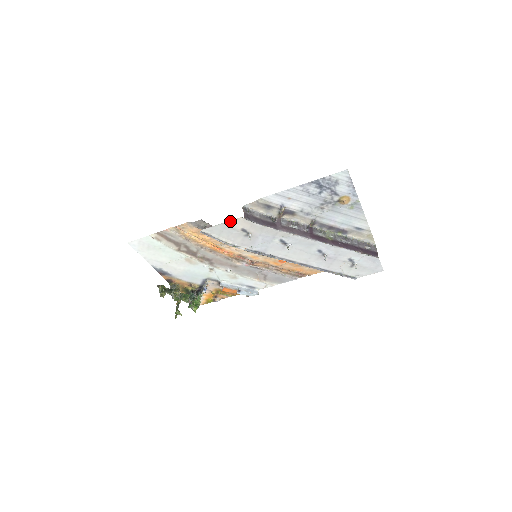
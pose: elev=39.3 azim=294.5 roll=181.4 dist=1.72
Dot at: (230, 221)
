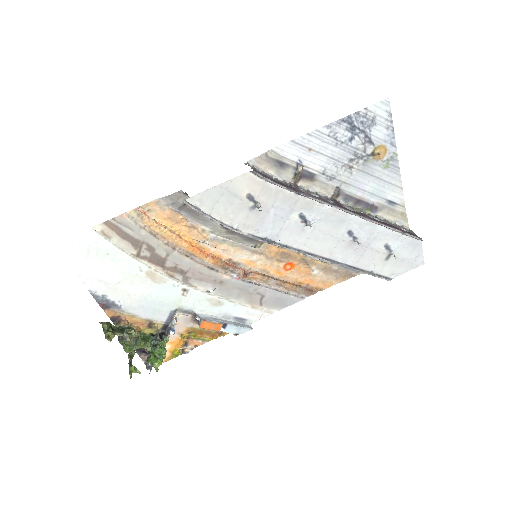
Dot at: (232, 180)
